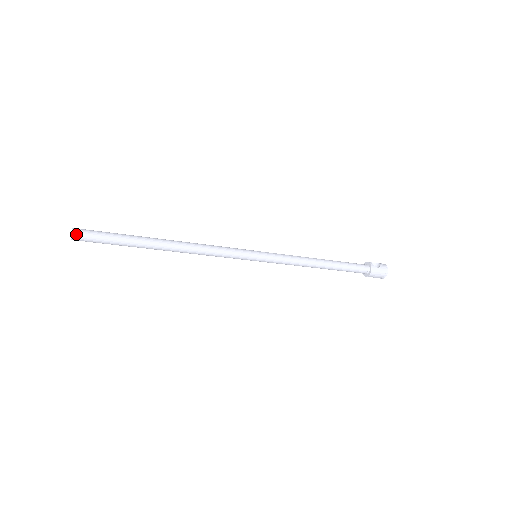
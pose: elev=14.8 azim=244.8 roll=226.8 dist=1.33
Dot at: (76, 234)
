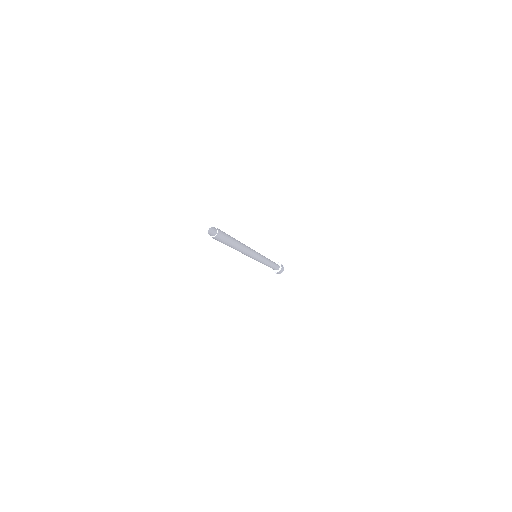
Dot at: (219, 231)
